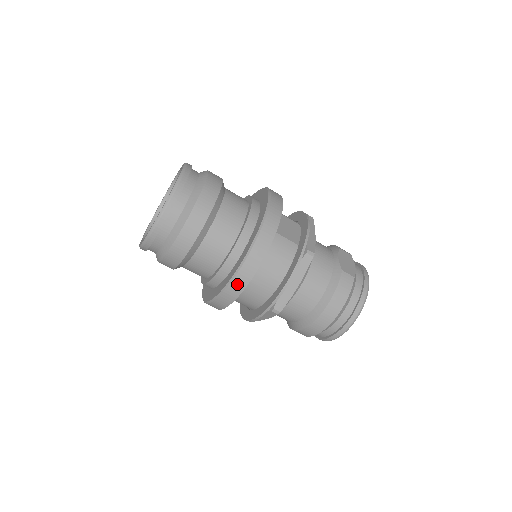
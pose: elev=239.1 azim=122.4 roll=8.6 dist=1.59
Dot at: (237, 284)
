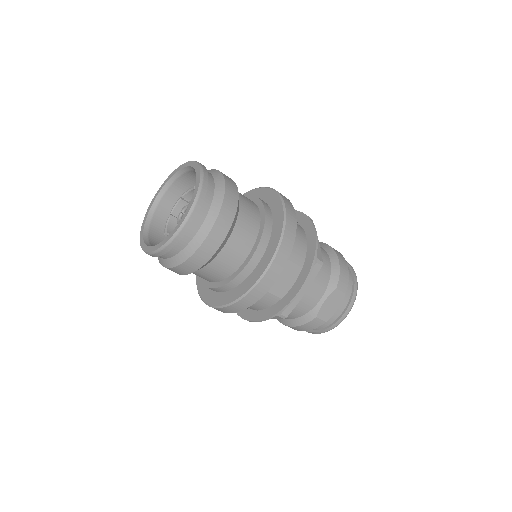
Dot at: occluded
